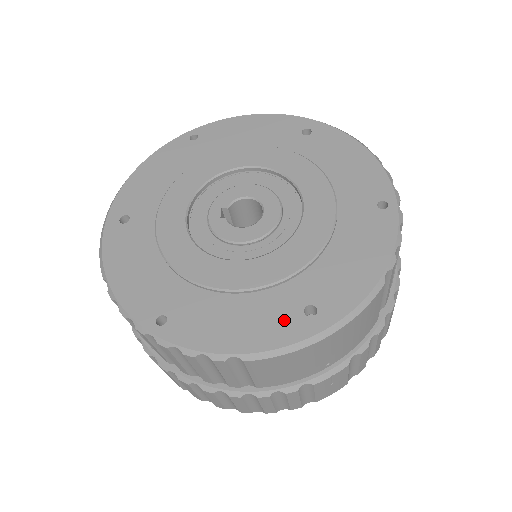
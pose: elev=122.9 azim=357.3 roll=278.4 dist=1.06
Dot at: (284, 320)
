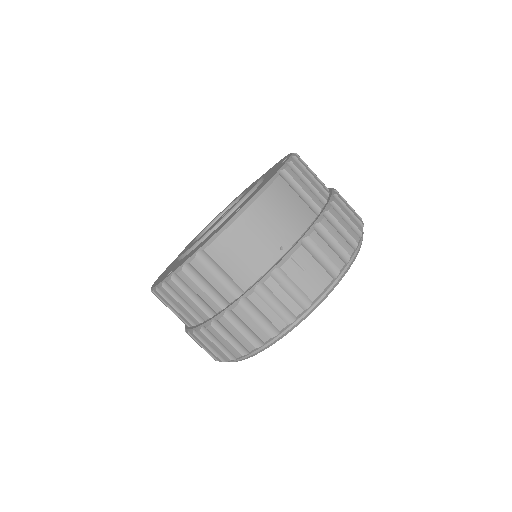
Dot at: (225, 222)
